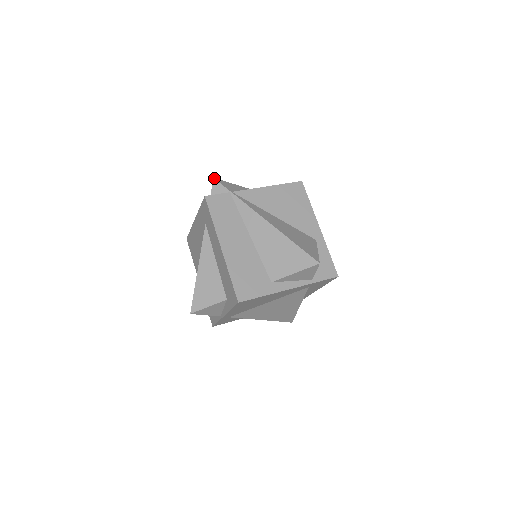
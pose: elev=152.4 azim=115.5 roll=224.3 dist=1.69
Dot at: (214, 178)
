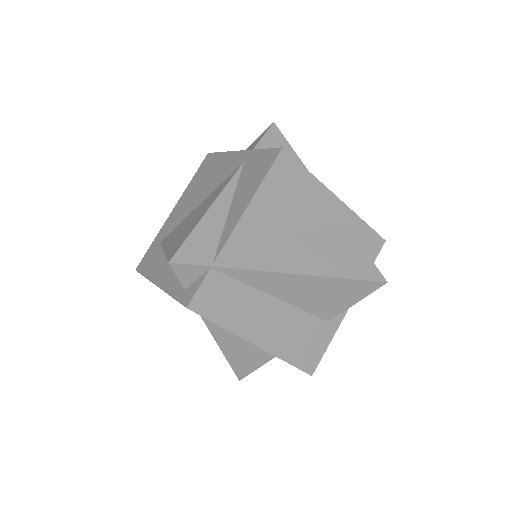
Dot at: (170, 263)
